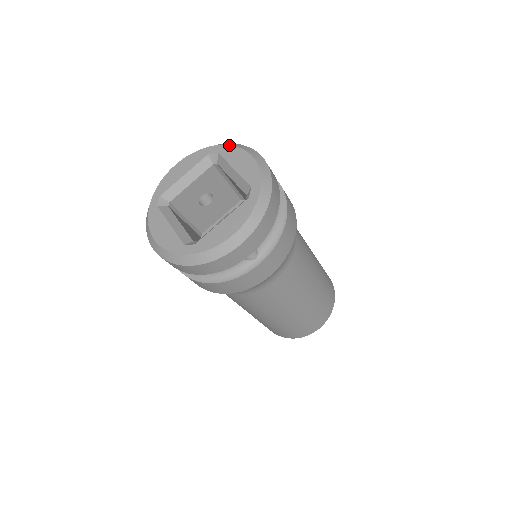
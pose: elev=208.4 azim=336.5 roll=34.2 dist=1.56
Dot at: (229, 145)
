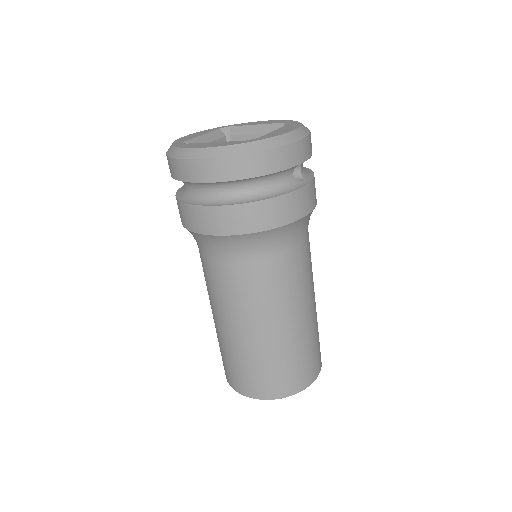
Dot at: occluded
